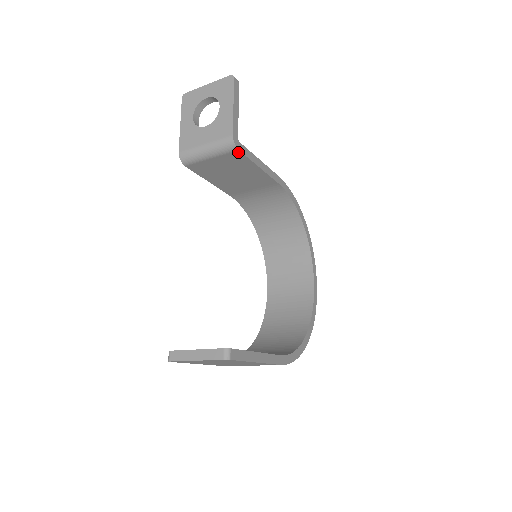
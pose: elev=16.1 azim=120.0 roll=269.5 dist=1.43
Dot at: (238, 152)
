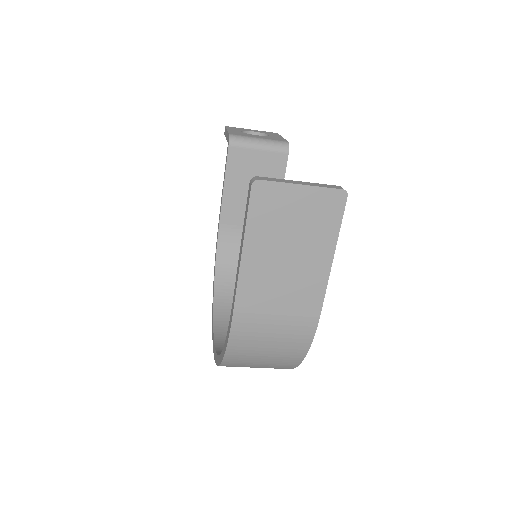
Dot at: (285, 156)
